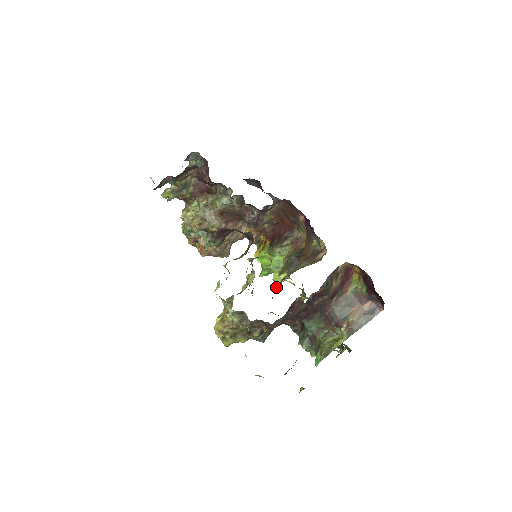
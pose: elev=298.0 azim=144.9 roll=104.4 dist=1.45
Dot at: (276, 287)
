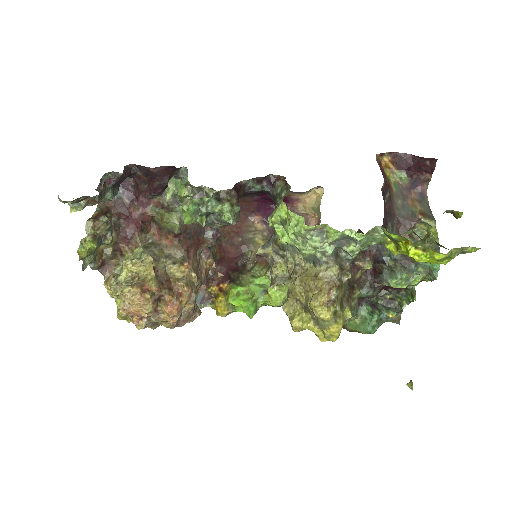
Dot at: occluded
